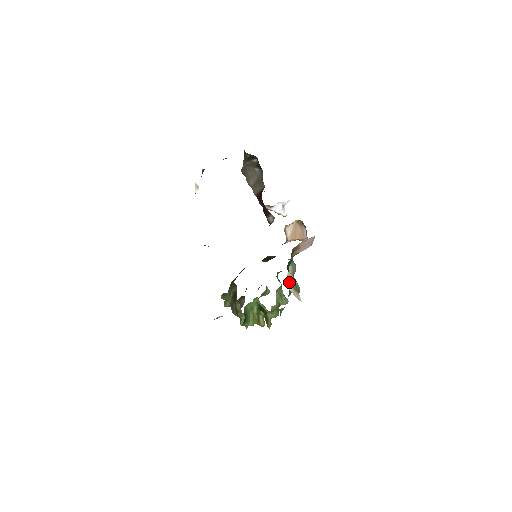
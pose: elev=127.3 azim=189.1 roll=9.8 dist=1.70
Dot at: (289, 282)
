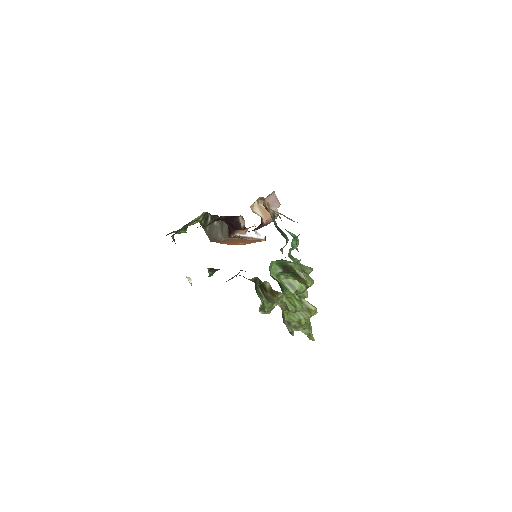
Dot at: (274, 211)
